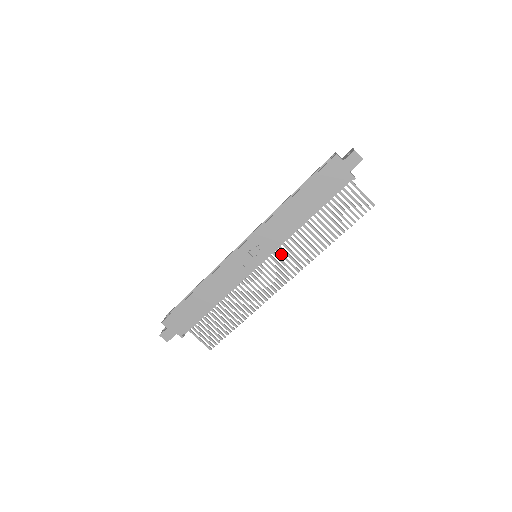
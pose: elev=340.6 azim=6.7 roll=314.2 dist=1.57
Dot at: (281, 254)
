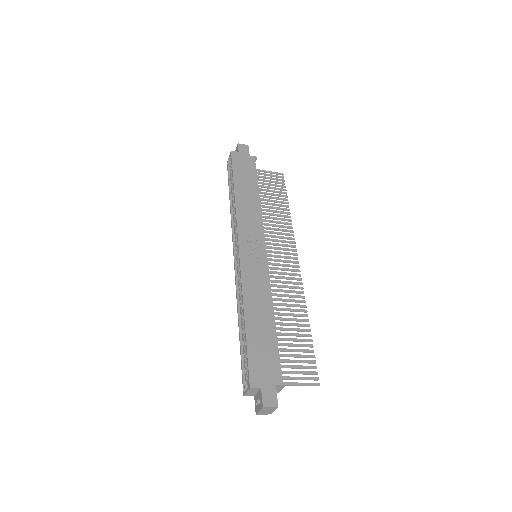
Dot at: (270, 243)
